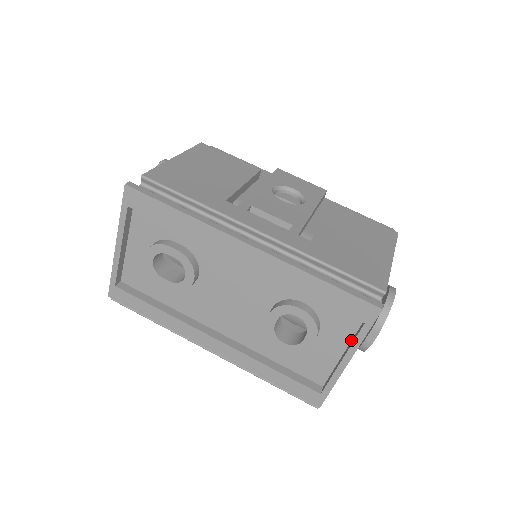
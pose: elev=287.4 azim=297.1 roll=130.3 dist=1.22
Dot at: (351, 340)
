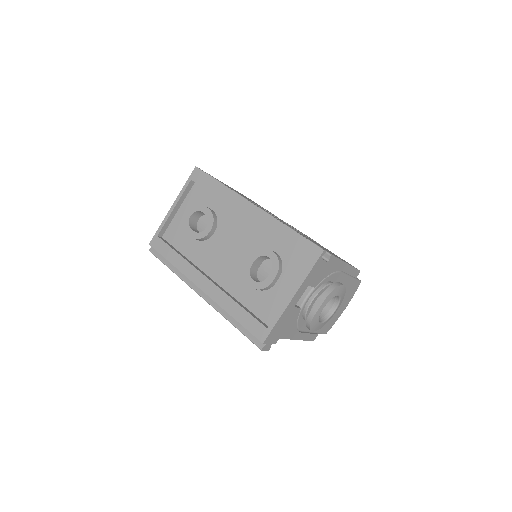
Dot at: occluded
